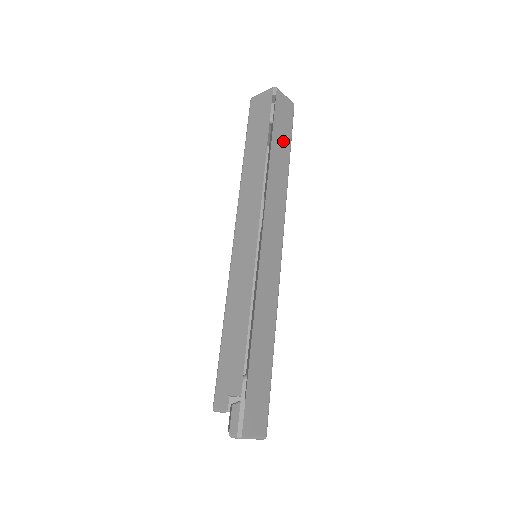
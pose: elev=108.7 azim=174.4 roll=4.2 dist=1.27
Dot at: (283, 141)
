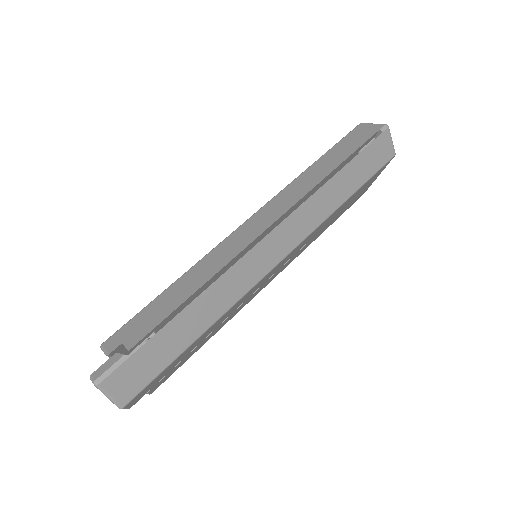
Dot at: (358, 175)
